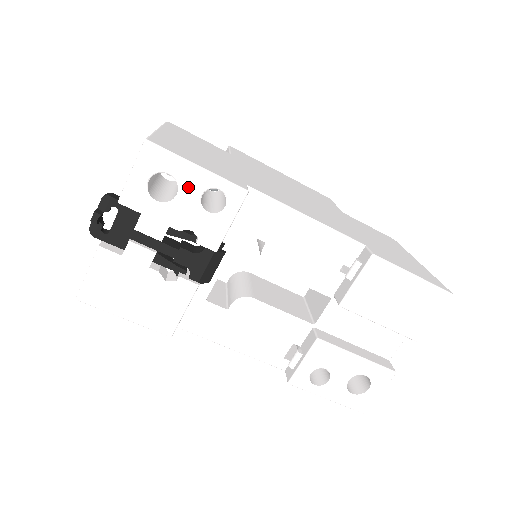
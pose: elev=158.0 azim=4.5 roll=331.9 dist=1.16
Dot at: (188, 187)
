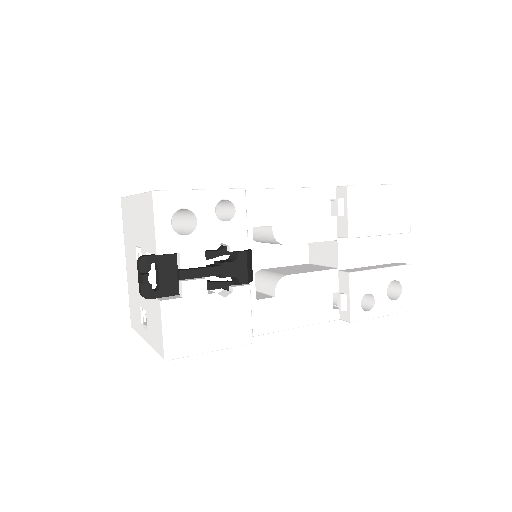
Dot at: (202, 210)
